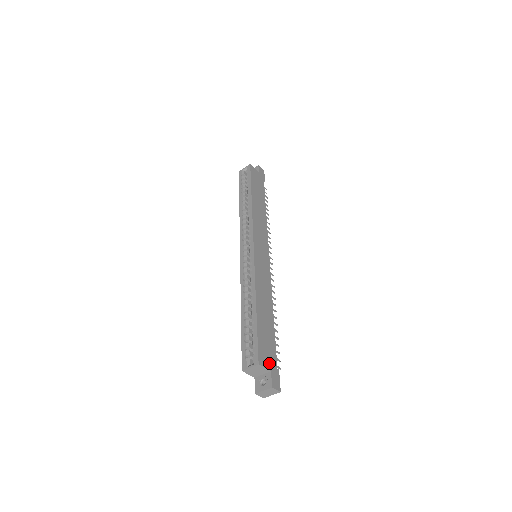
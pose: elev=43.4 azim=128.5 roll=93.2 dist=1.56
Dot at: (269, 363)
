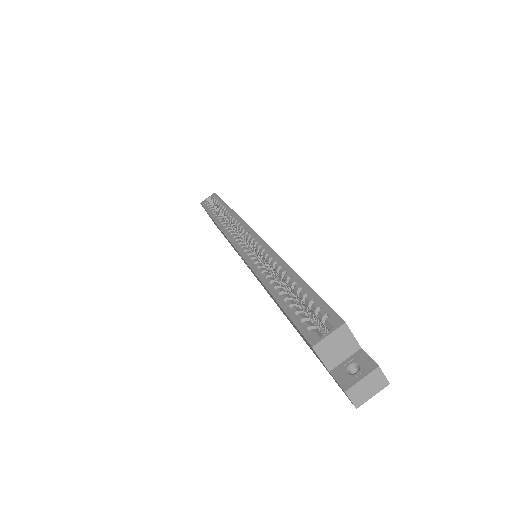
Dot at: occluded
